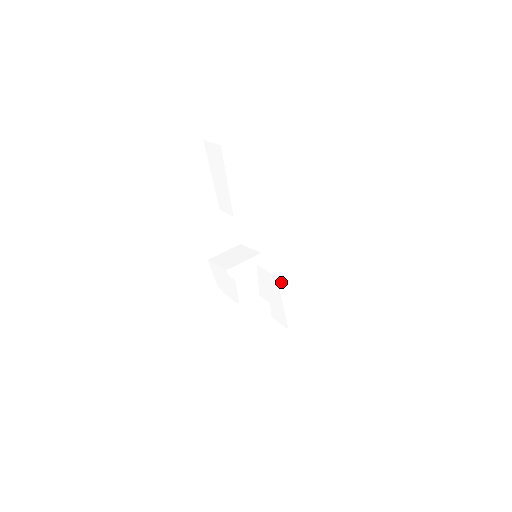
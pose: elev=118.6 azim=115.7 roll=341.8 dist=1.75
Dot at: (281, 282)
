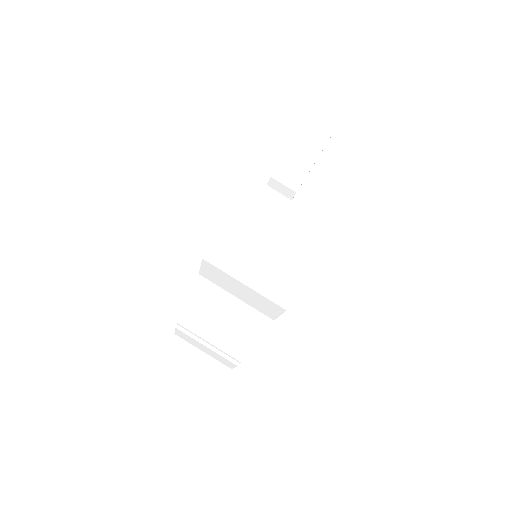
Dot at: (257, 192)
